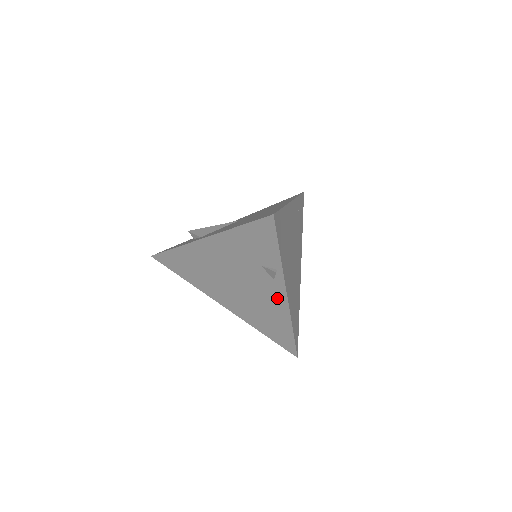
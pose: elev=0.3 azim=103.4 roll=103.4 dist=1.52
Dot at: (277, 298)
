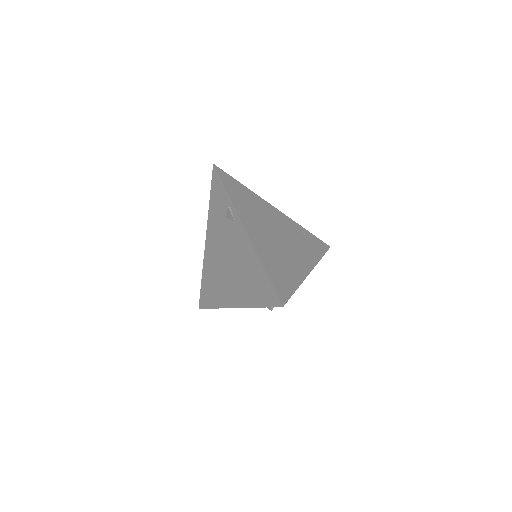
Dot at: (243, 240)
